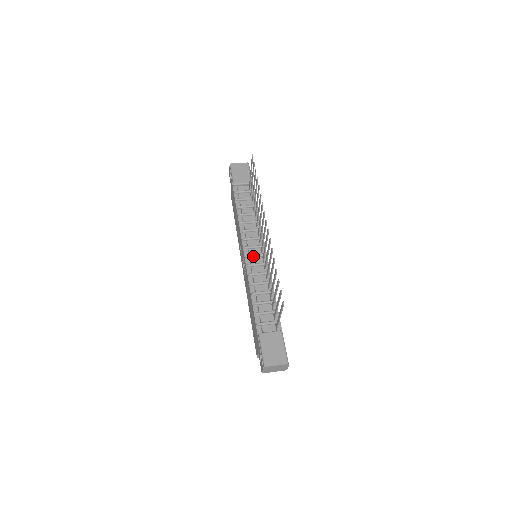
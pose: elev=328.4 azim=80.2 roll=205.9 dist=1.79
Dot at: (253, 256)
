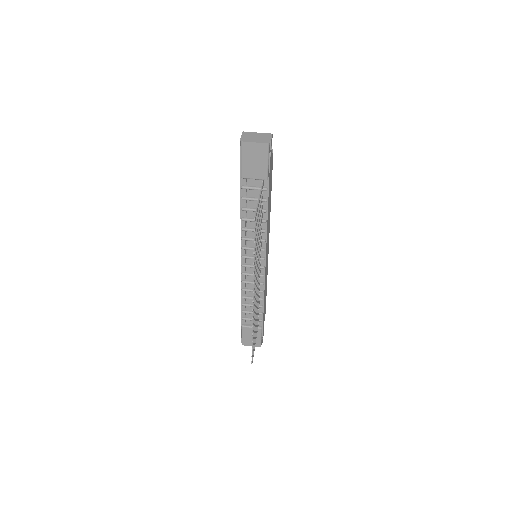
Dot at: (249, 267)
